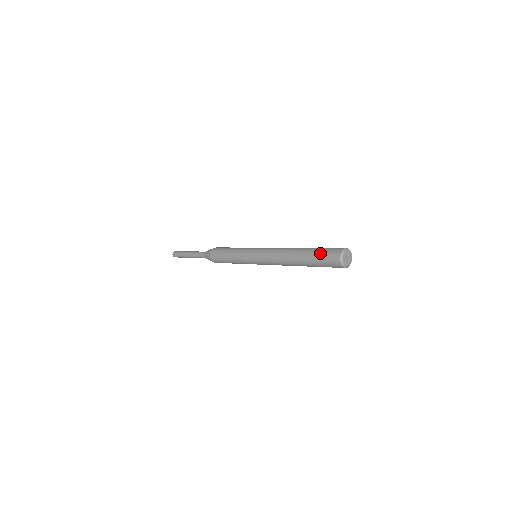
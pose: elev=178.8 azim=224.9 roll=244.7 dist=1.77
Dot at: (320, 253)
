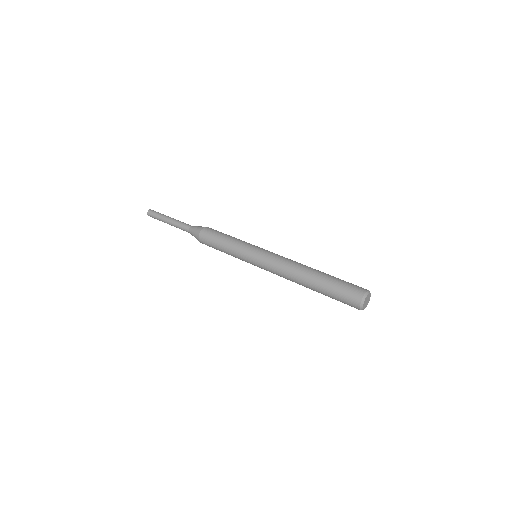
Dot at: (336, 293)
